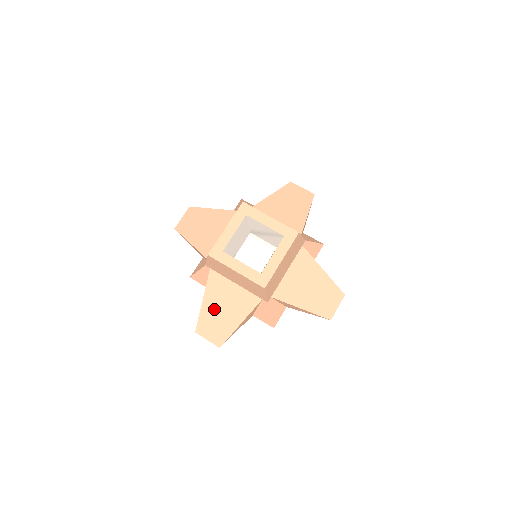
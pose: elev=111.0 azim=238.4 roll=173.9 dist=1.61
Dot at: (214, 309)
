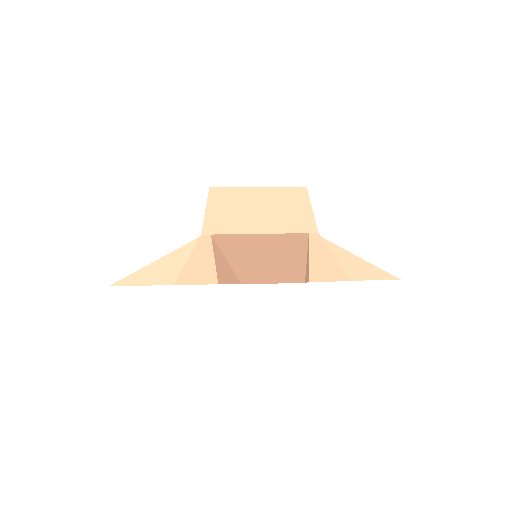
Dot at: (251, 256)
